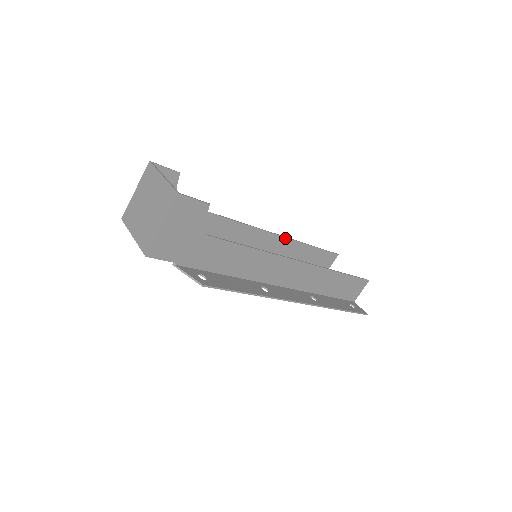
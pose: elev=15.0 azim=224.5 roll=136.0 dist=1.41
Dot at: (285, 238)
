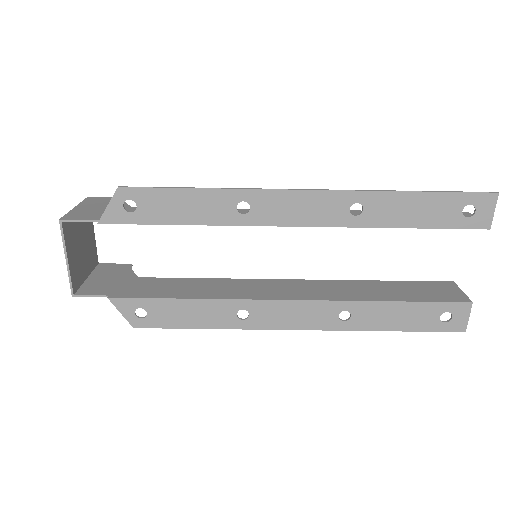
Dot at: (324, 281)
